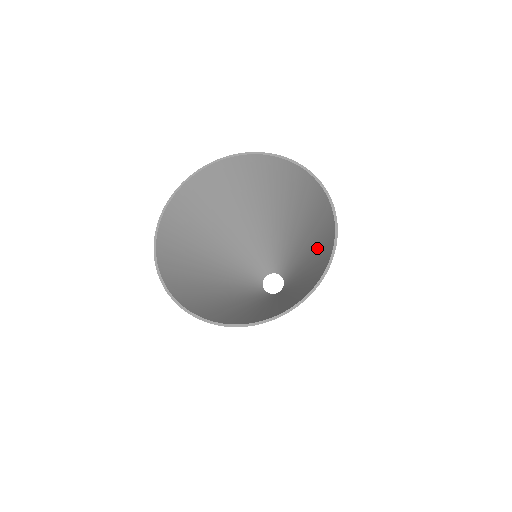
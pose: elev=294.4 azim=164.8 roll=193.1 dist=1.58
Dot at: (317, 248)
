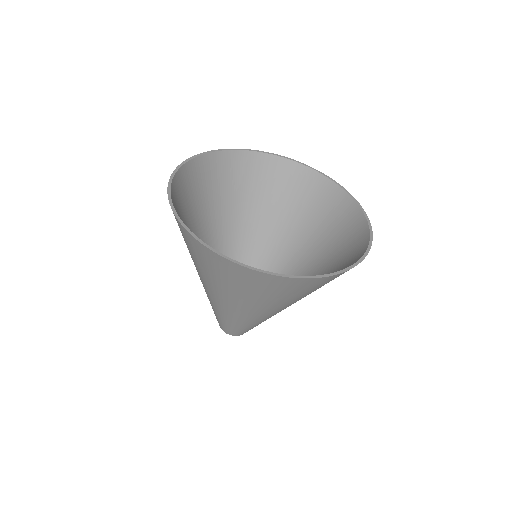
Dot at: (330, 262)
